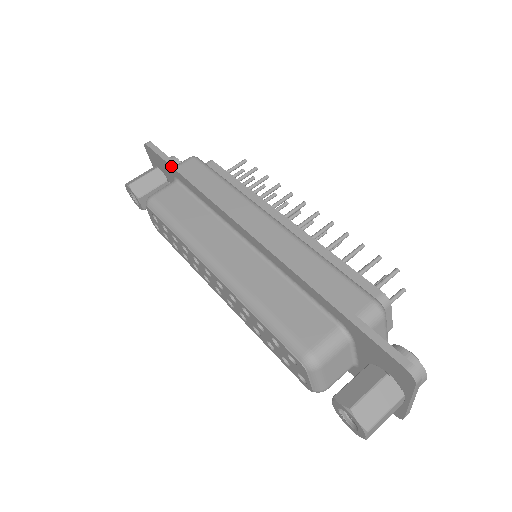
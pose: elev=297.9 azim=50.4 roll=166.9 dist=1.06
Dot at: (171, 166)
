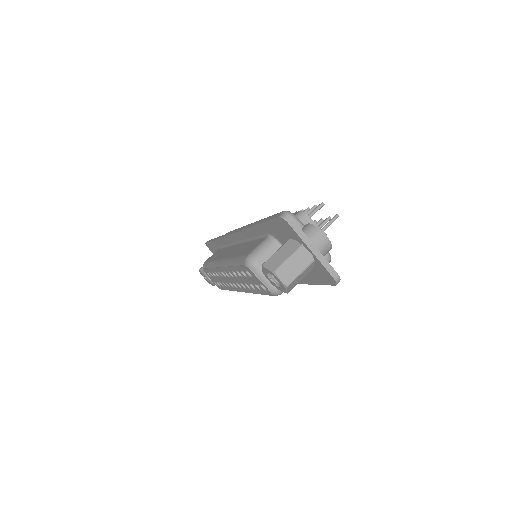
Dot at: (212, 241)
